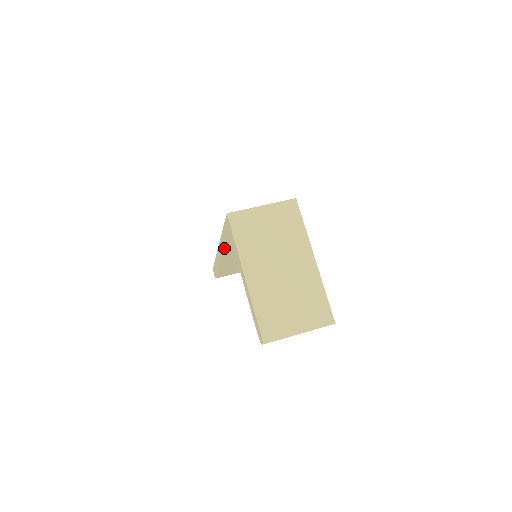
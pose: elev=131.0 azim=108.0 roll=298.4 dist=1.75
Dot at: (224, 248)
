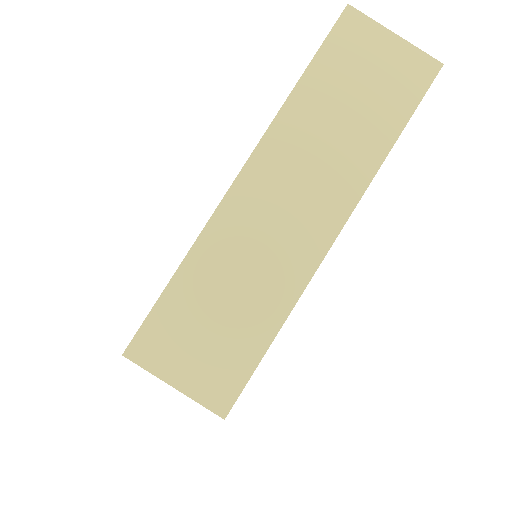
Dot at: occluded
